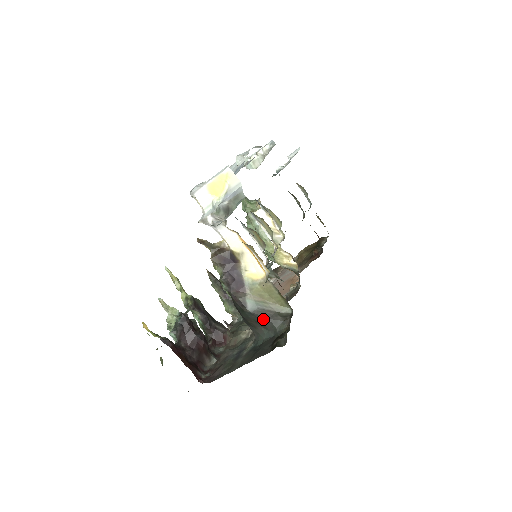
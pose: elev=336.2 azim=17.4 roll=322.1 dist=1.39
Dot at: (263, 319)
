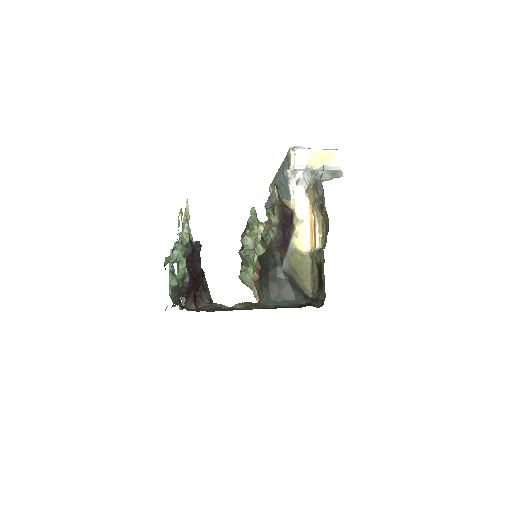
Dot at: (289, 285)
